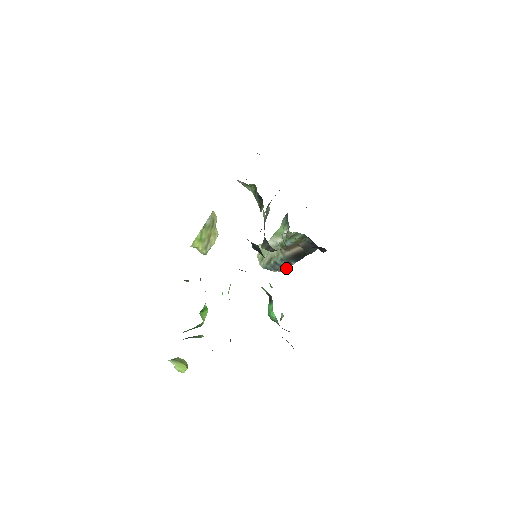
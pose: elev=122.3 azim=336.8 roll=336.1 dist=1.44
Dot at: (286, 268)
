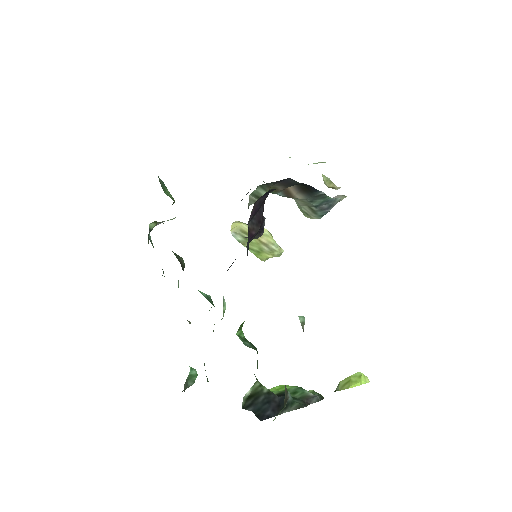
Dot at: (330, 199)
